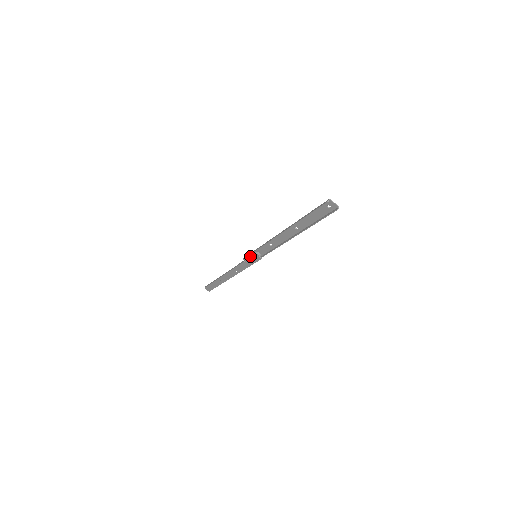
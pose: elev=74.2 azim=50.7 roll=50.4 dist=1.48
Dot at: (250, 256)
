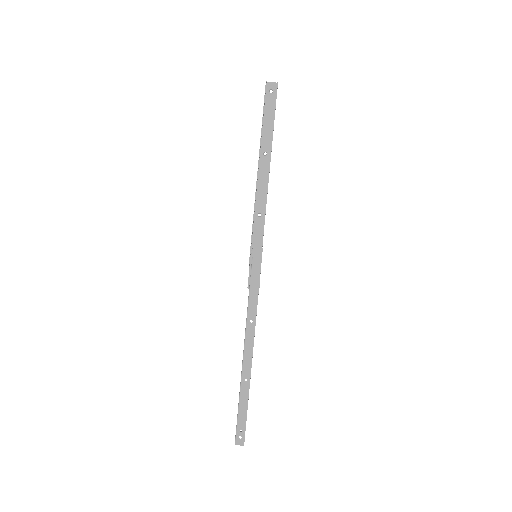
Dot at: (251, 265)
